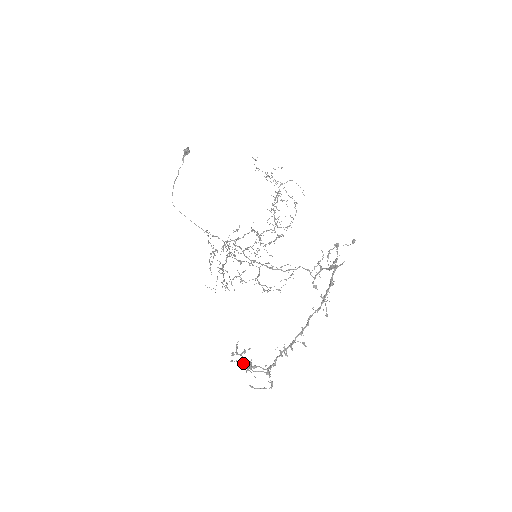
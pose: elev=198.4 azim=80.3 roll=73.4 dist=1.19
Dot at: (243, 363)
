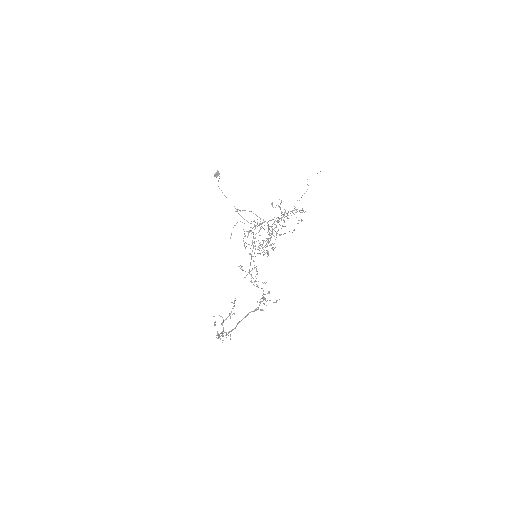
Dot at: (222, 317)
